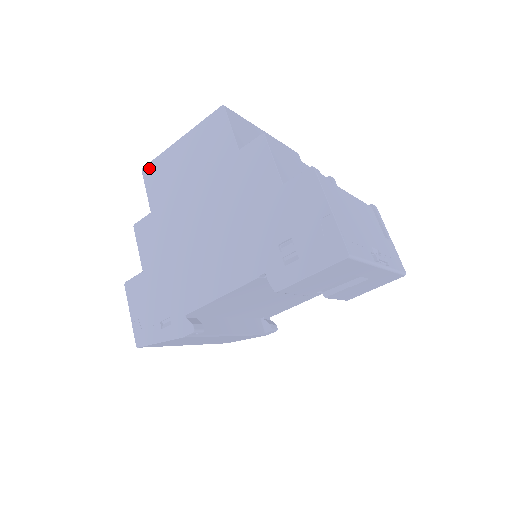
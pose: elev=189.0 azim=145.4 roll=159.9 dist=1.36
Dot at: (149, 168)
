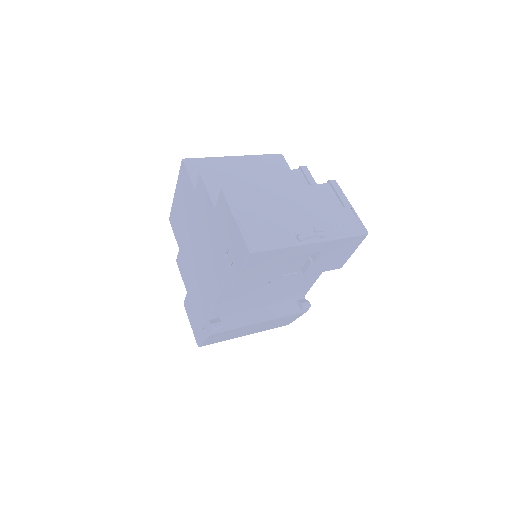
Dot at: (171, 217)
